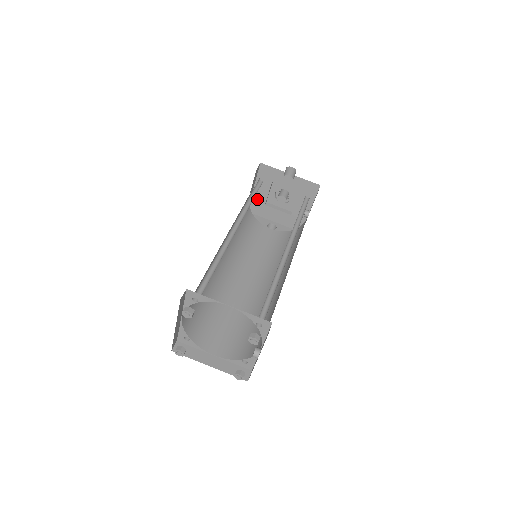
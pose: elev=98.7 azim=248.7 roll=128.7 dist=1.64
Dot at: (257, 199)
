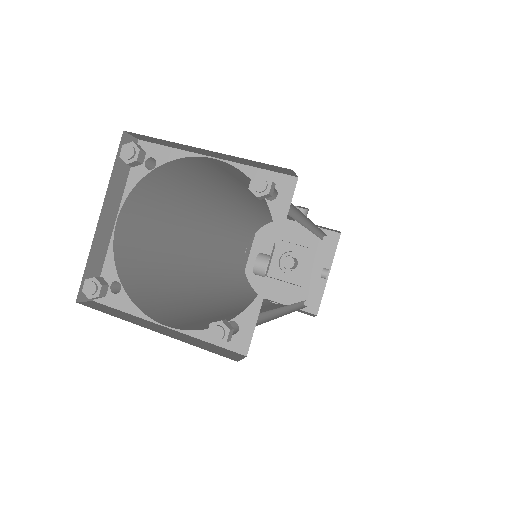
Dot at: occluded
